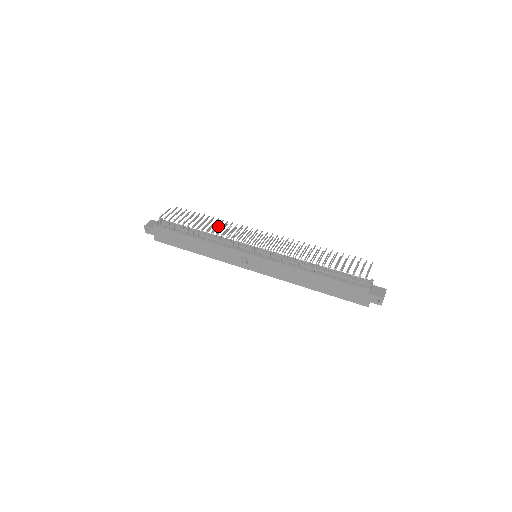
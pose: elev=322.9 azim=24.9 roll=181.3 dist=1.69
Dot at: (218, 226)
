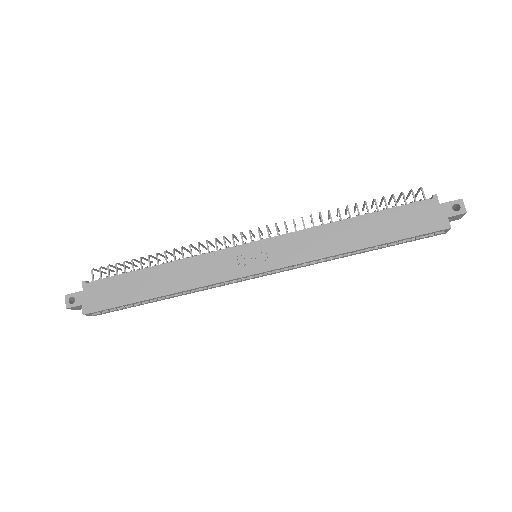
Dot at: (186, 250)
